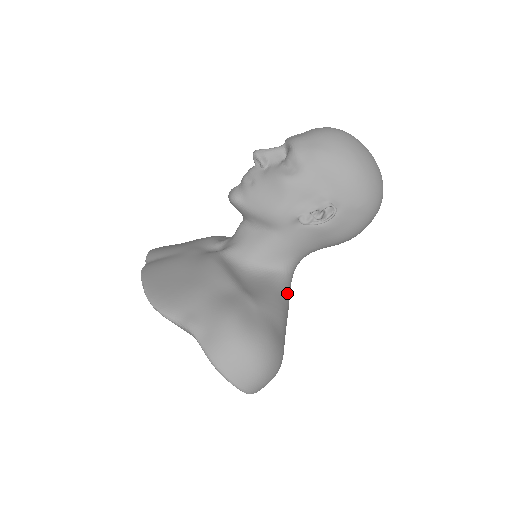
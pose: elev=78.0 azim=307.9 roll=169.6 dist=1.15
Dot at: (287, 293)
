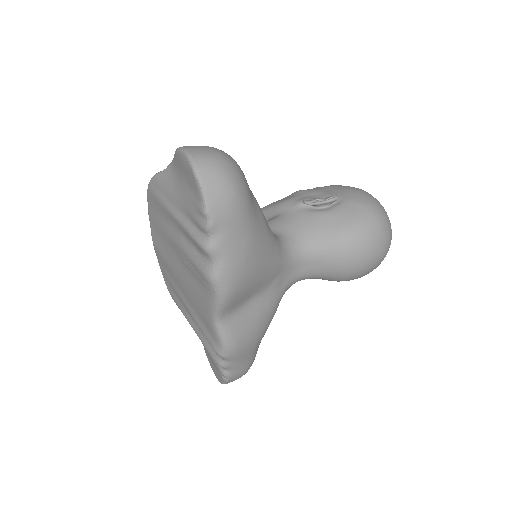
Dot at: (274, 236)
